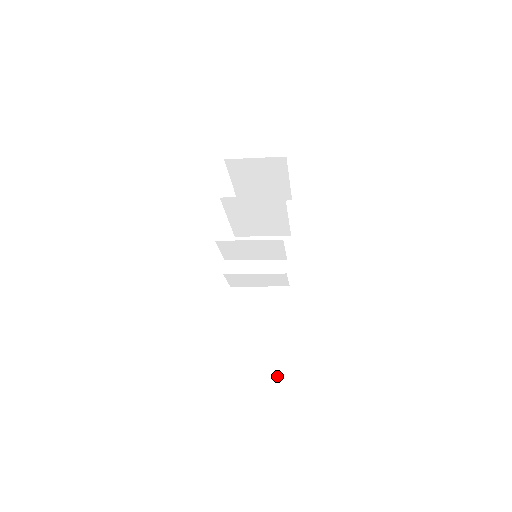
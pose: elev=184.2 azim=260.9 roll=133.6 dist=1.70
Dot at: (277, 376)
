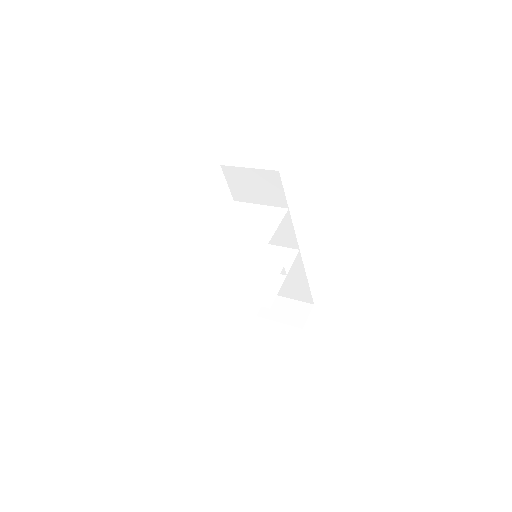
Dot at: (306, 299)
